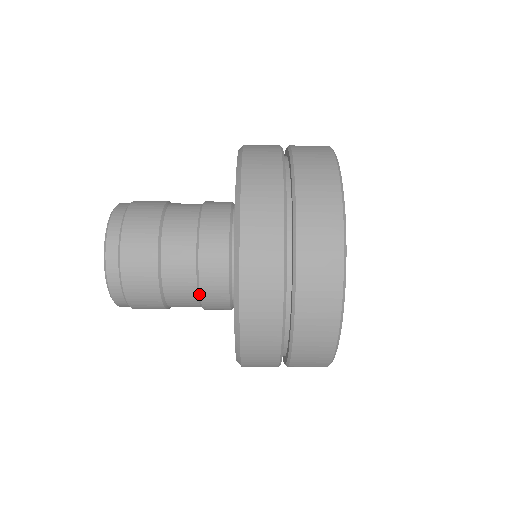
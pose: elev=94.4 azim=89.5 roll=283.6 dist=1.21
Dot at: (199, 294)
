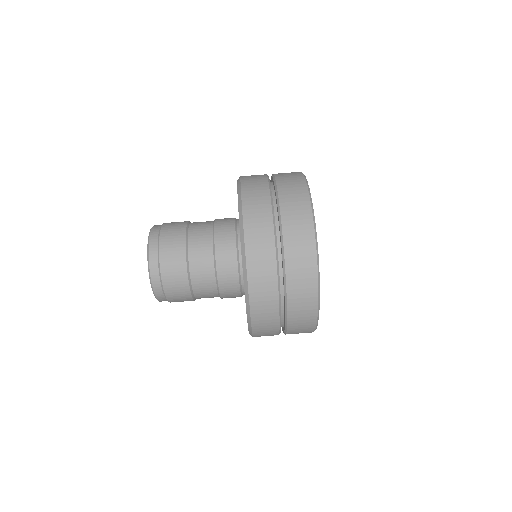
Dot at: (217, 282)
